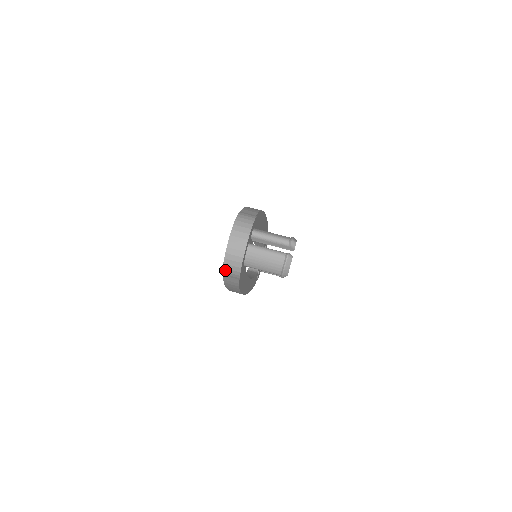
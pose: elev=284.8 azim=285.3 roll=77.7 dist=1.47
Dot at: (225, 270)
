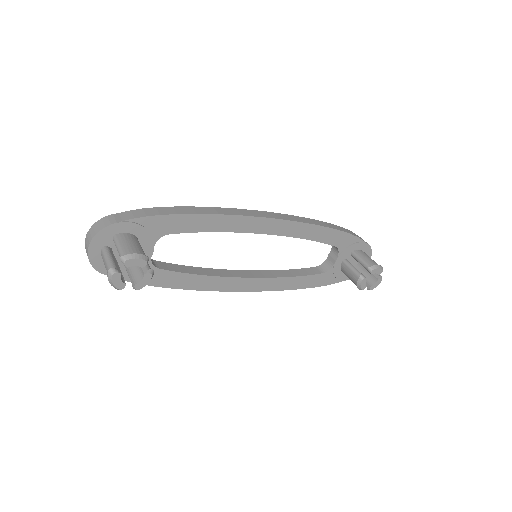
Dot at: occluded
